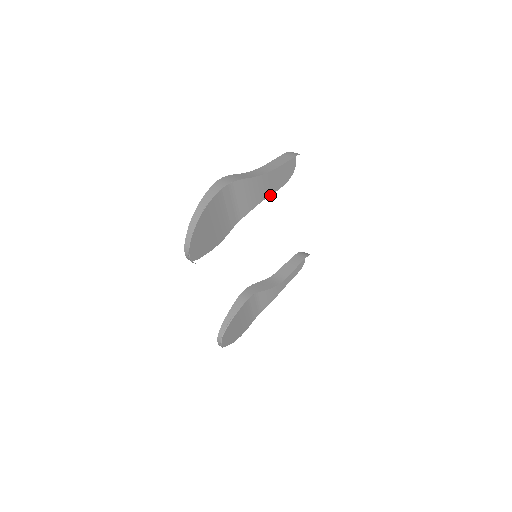
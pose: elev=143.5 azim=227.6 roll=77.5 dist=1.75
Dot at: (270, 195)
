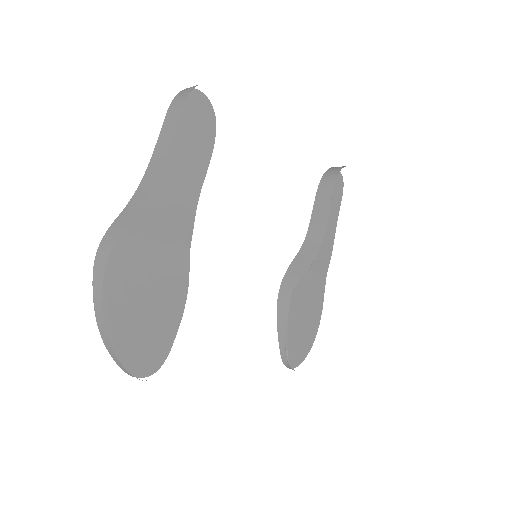
Dot at: (204, 178)
